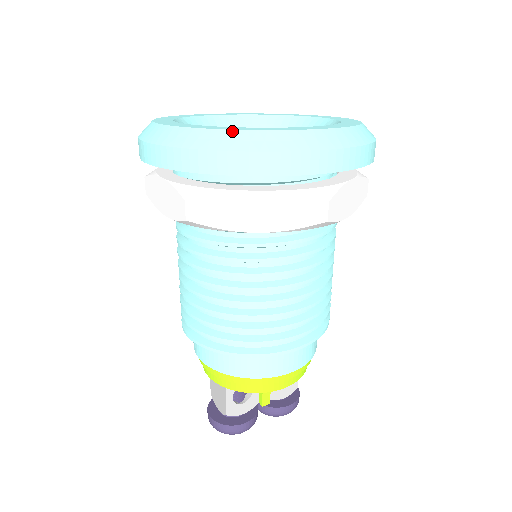
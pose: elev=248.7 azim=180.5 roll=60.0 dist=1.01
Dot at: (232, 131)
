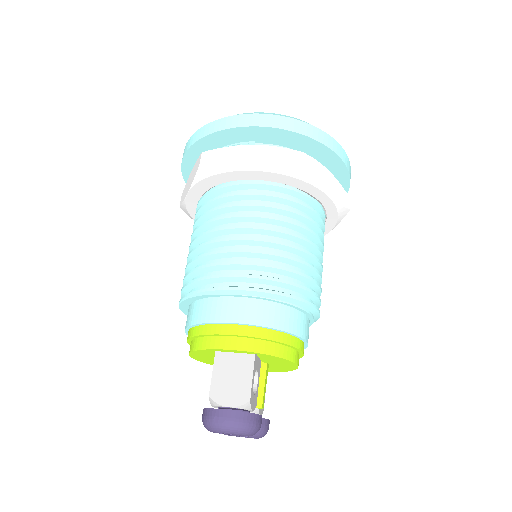
Dot at: occluded
